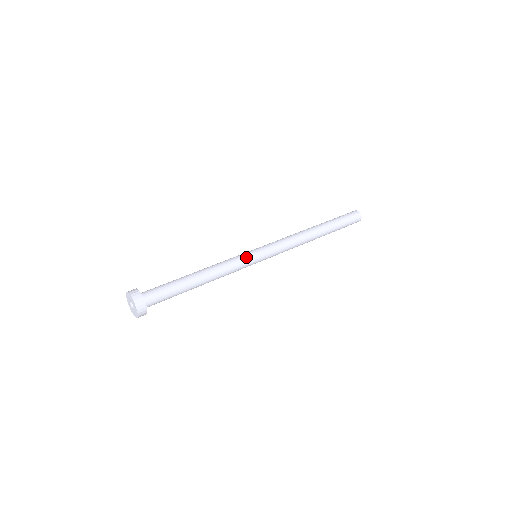
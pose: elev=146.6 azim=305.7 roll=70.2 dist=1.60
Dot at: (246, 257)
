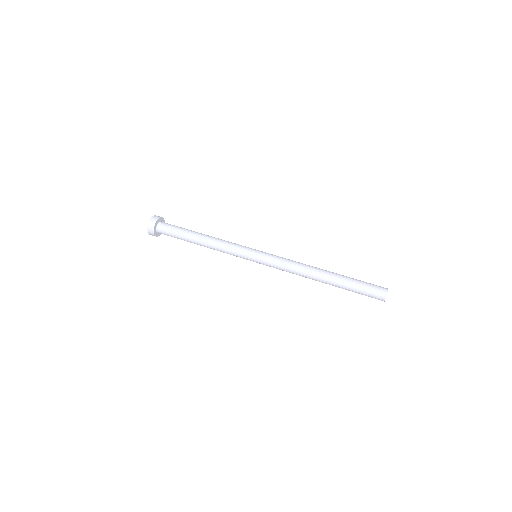
Dot at: (242, 255)
